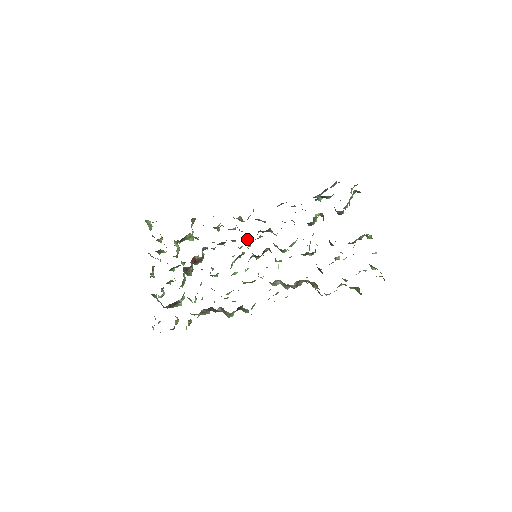
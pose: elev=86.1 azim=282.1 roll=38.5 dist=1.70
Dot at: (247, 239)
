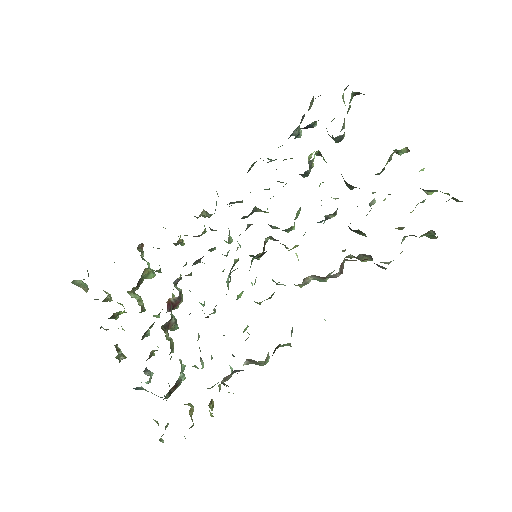
Dot at: (229, 237)
